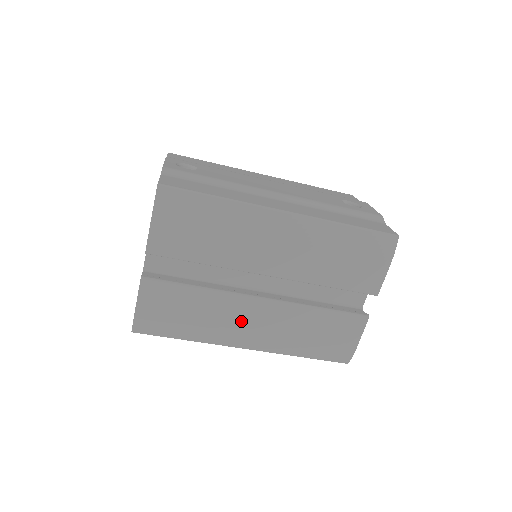
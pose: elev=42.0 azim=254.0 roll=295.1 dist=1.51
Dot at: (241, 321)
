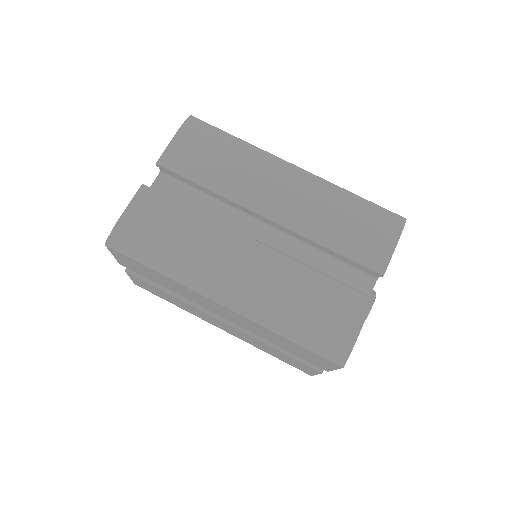
Dot at: (227, 261)
